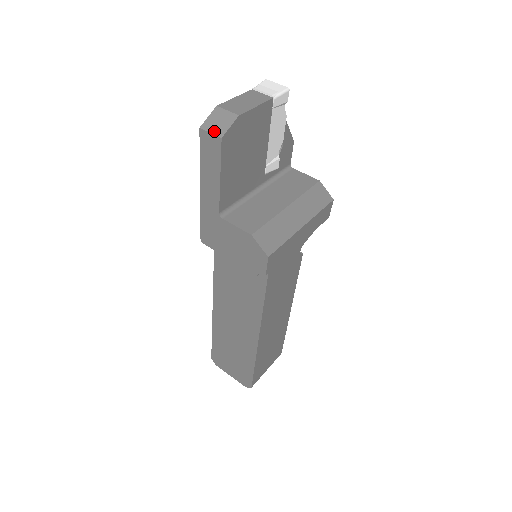
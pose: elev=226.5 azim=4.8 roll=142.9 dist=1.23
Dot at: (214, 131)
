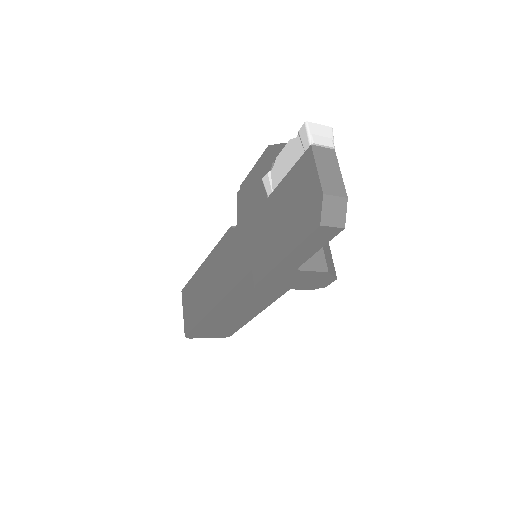
Dot at: (335, 224)
